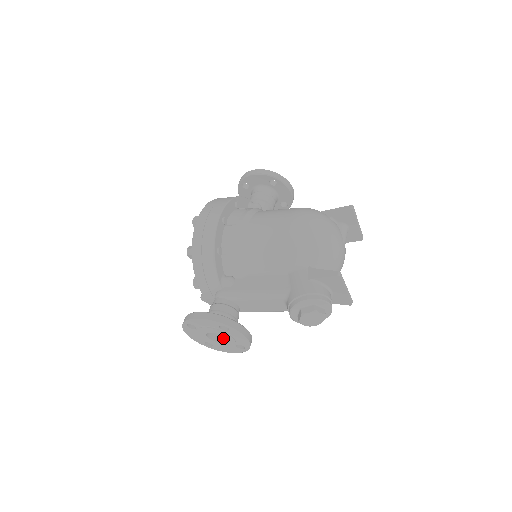
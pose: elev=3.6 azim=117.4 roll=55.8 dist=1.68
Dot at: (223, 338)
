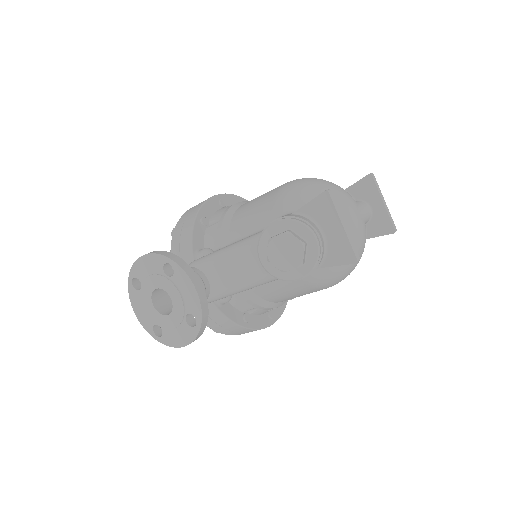
Dot at: occluded
